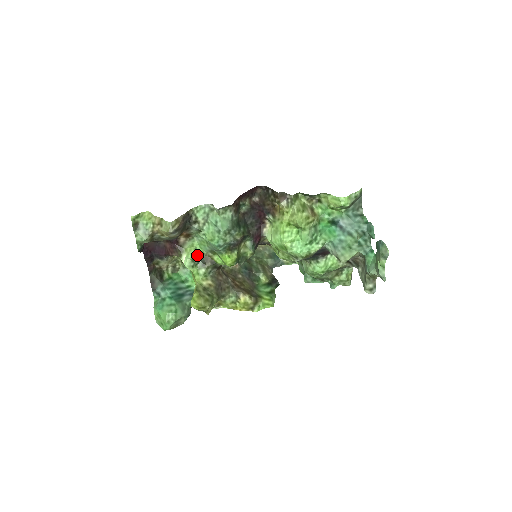
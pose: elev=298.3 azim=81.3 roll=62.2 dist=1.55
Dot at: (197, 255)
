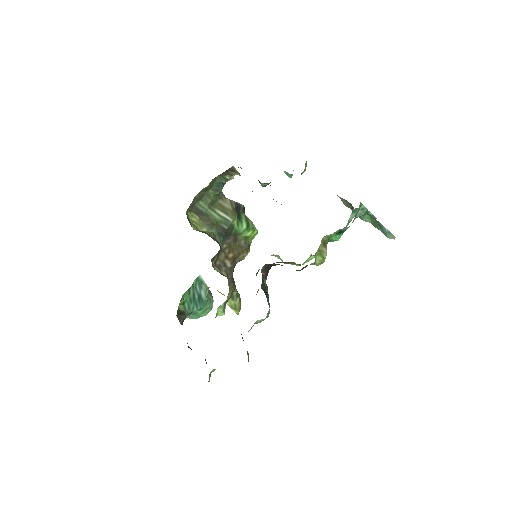
Dot at: (224, 307)
